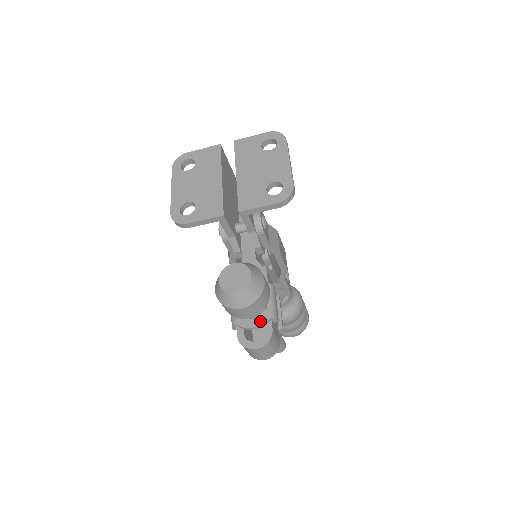
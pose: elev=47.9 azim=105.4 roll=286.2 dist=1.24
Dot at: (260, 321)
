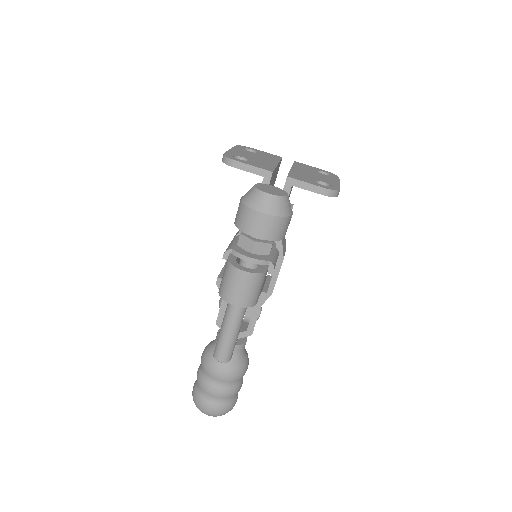
Dot at: (259, 257)
